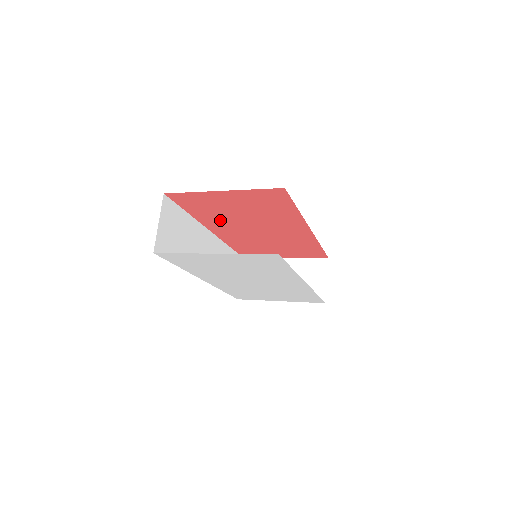
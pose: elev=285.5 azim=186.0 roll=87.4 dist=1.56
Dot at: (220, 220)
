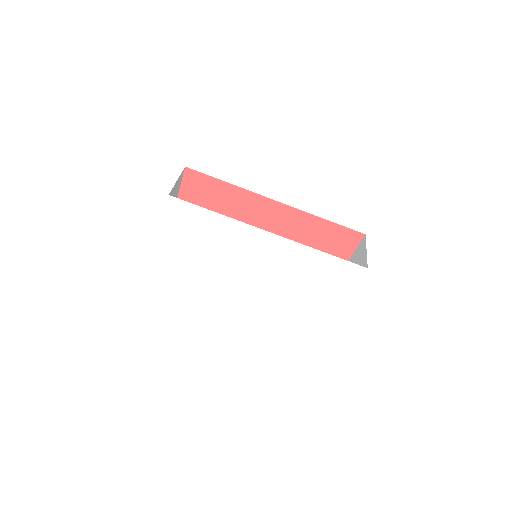
Dot at: occluded
